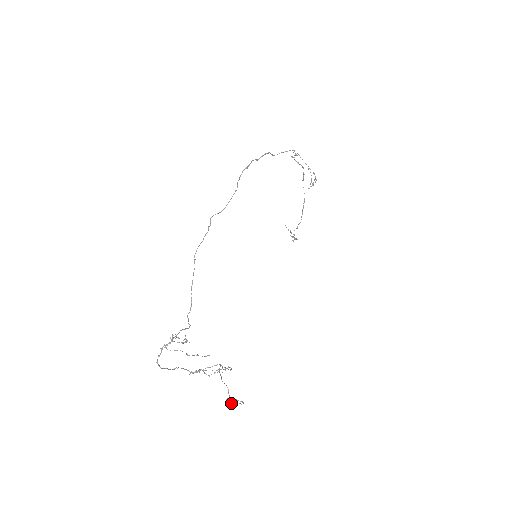
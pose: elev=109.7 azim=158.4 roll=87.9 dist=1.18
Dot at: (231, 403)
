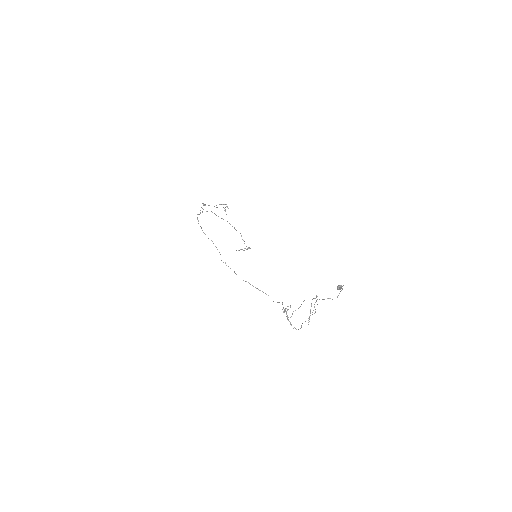
Dot at: (340, 287)
